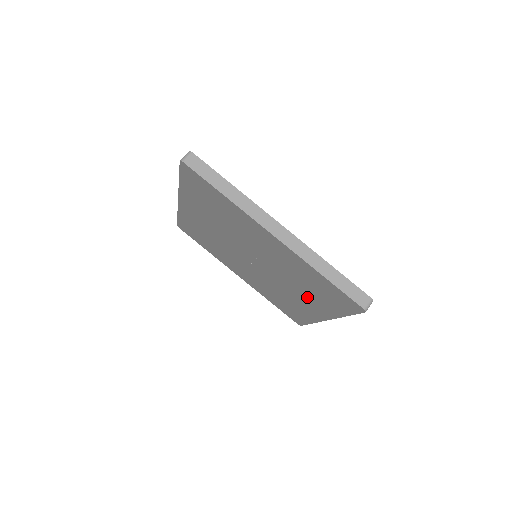
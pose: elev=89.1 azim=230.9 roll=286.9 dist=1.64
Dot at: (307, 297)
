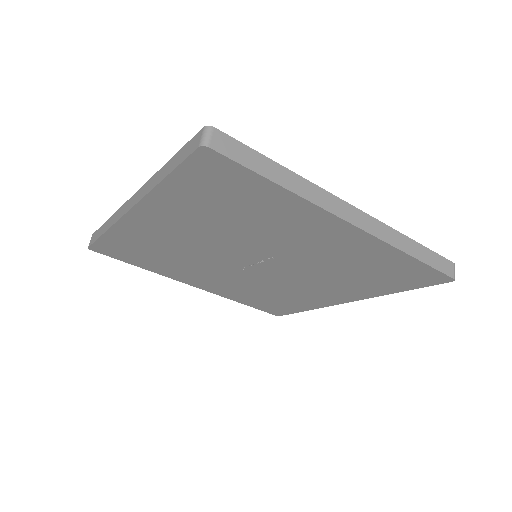
Dot at: (338, 285)
